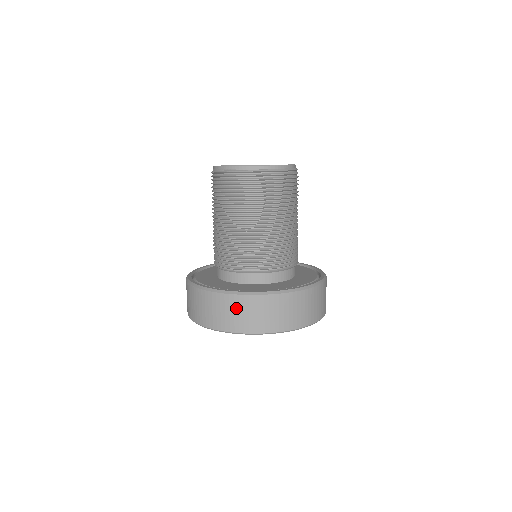
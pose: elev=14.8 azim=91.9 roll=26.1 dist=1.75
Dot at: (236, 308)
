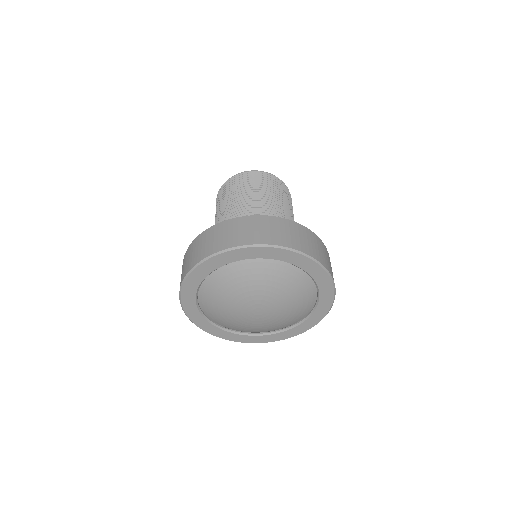
Dot at: (225, 230)
